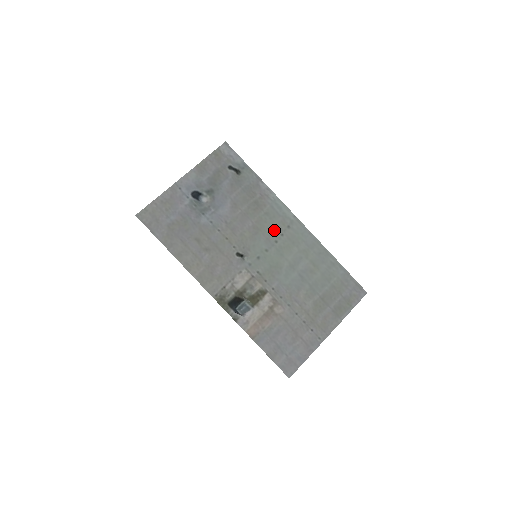
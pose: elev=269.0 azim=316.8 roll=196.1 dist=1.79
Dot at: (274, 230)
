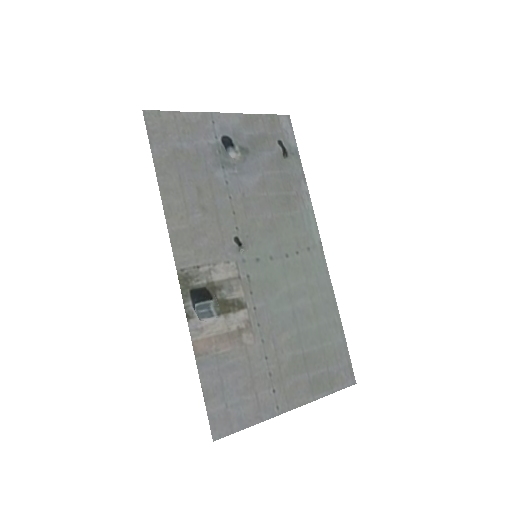
Dot at: (291, 241)
